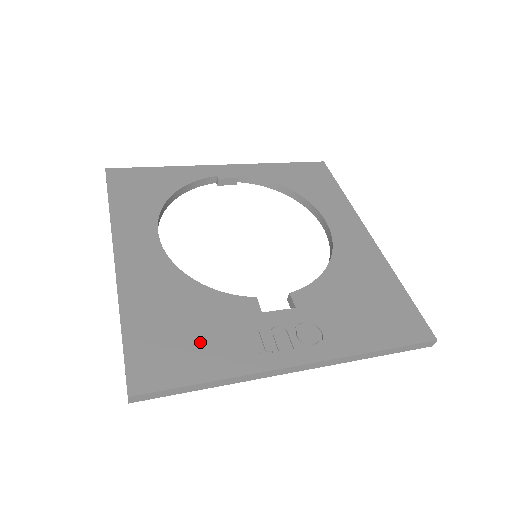
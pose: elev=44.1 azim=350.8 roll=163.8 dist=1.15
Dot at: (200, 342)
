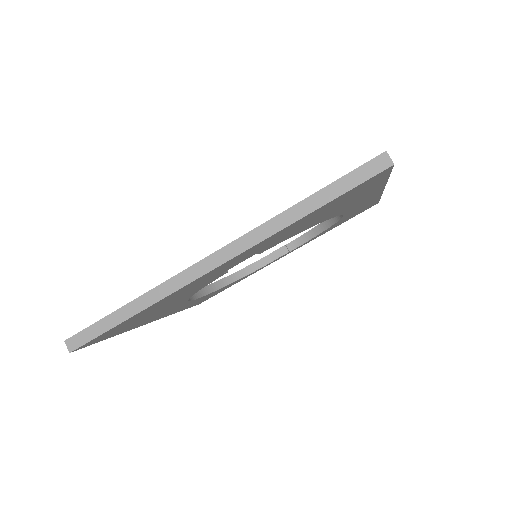
Dot at: occluded
